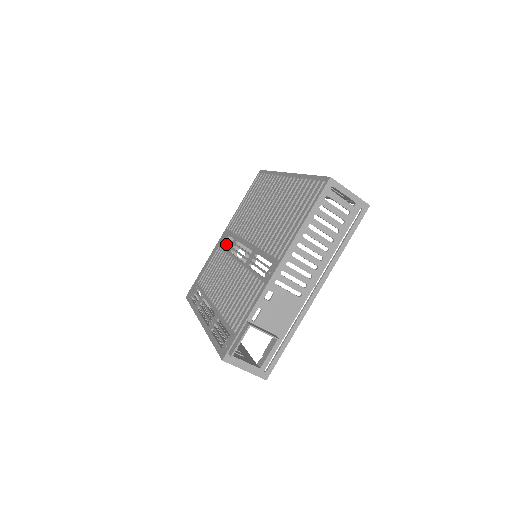
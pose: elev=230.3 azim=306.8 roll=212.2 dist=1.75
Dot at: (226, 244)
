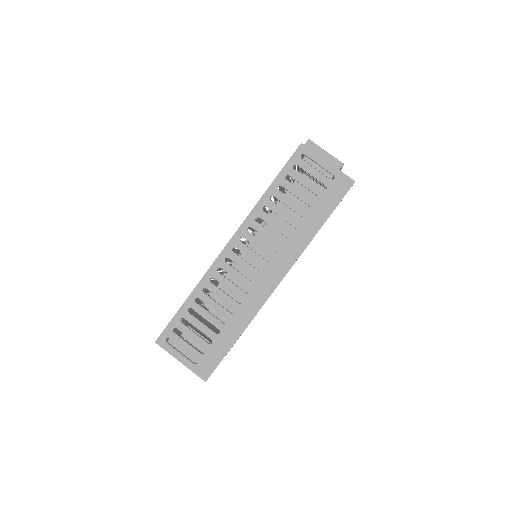
Dot at: occluded
